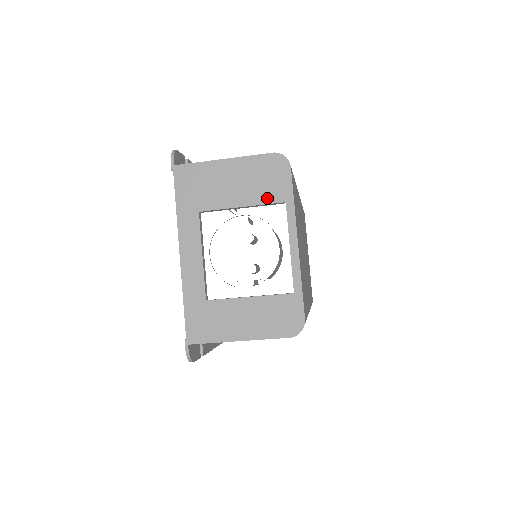
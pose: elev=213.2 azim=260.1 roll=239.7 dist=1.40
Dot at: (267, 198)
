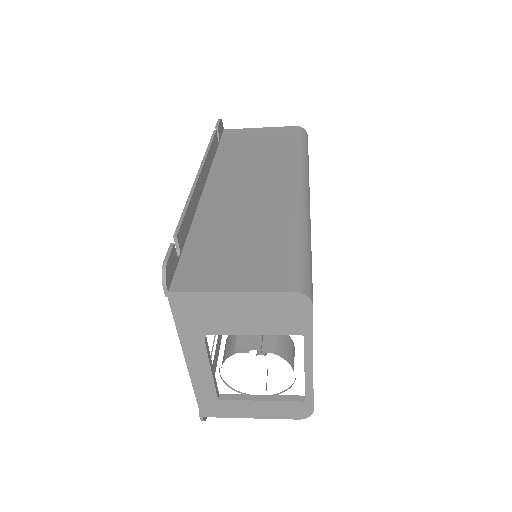
Dot at: (283, 330)
